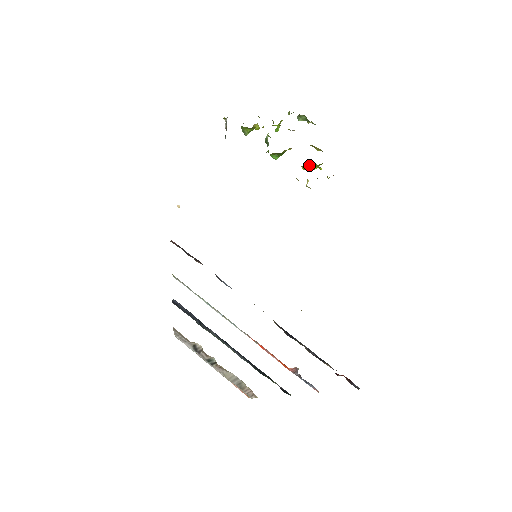
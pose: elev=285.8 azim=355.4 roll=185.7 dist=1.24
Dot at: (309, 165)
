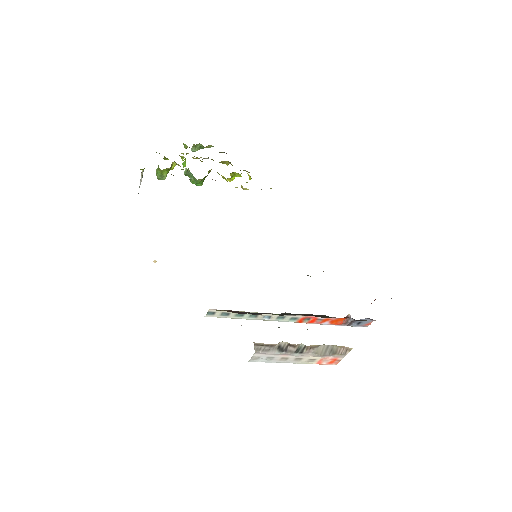
Dot at: (231, 177)
